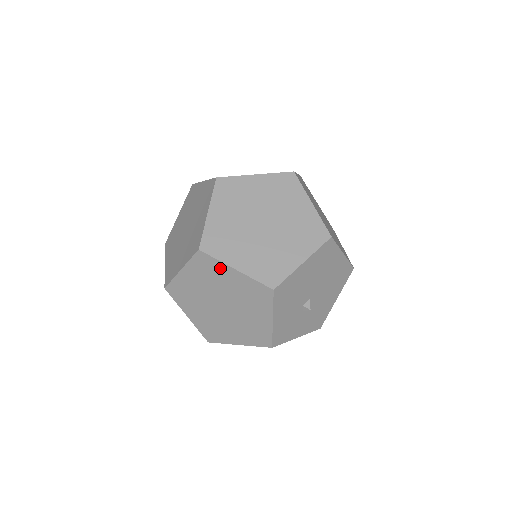
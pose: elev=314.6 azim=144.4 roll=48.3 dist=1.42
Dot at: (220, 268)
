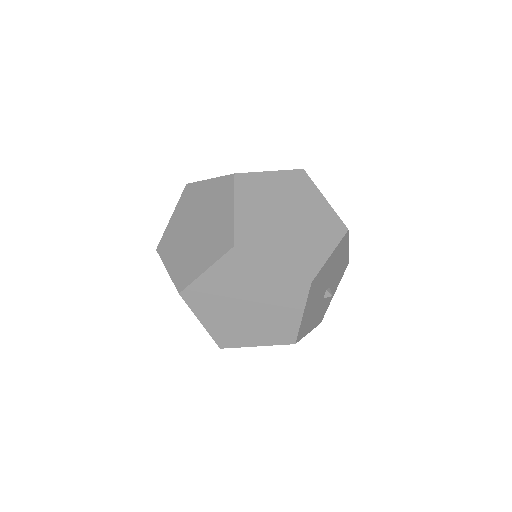
Dot at: occluded
